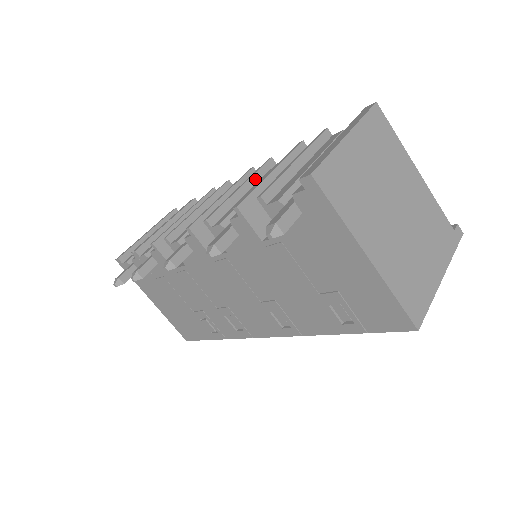
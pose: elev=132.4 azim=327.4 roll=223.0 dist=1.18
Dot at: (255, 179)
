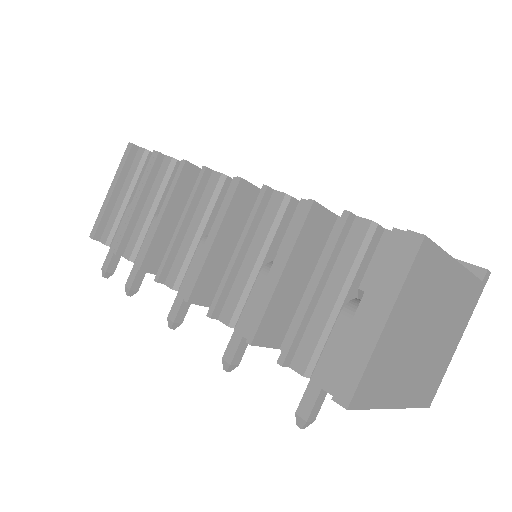
Dot at: (252, 231)
